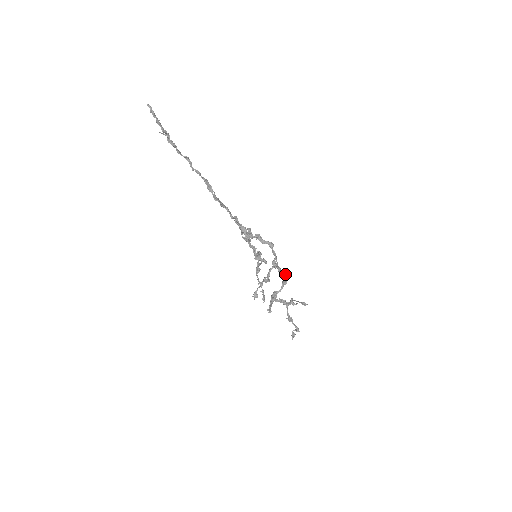
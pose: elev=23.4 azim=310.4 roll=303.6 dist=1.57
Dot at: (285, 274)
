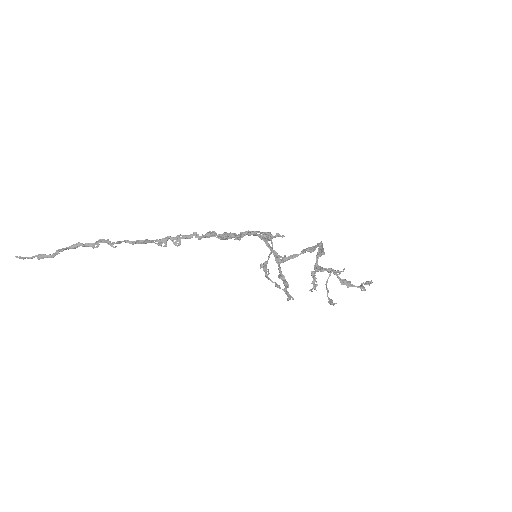
Dot at: occluded
